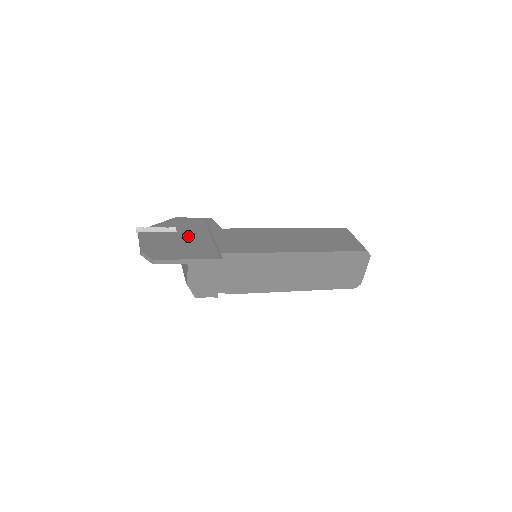
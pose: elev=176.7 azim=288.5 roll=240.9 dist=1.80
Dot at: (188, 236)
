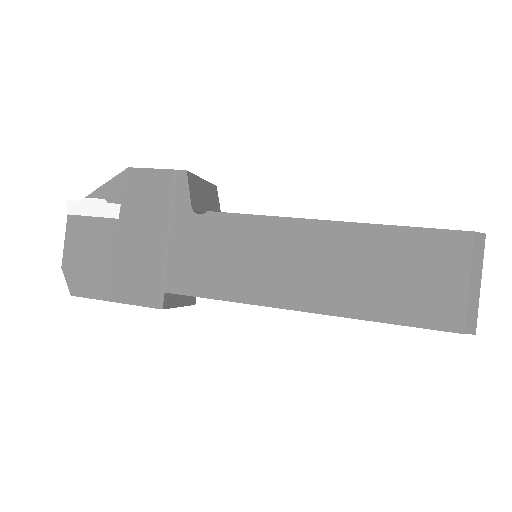
Dot at: (131, 234)
